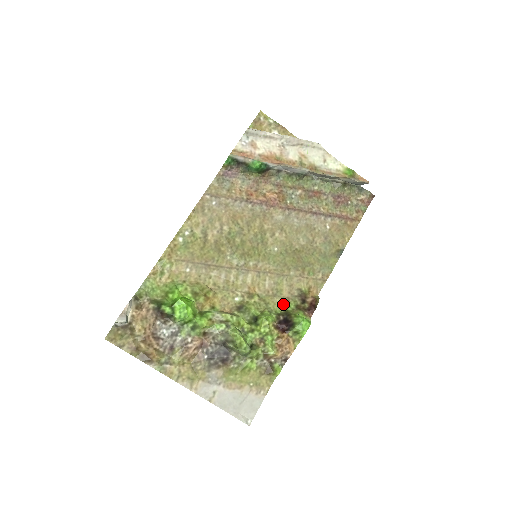
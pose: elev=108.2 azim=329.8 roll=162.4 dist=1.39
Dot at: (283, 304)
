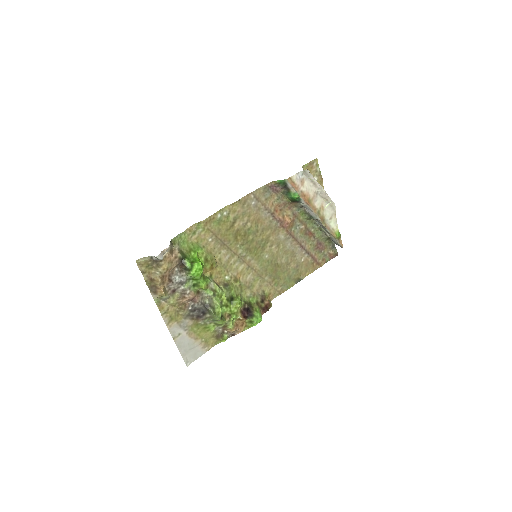
Dot at: (250, 296)
